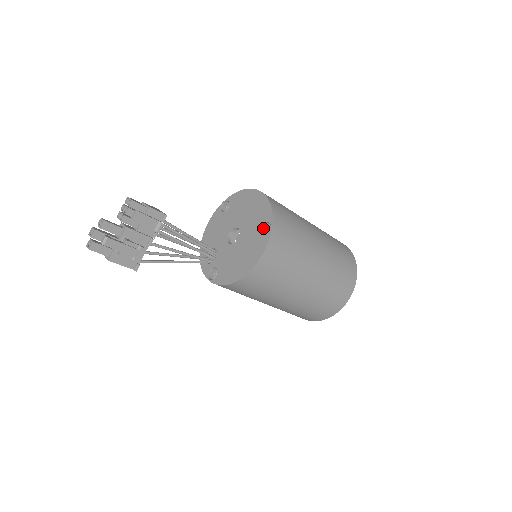
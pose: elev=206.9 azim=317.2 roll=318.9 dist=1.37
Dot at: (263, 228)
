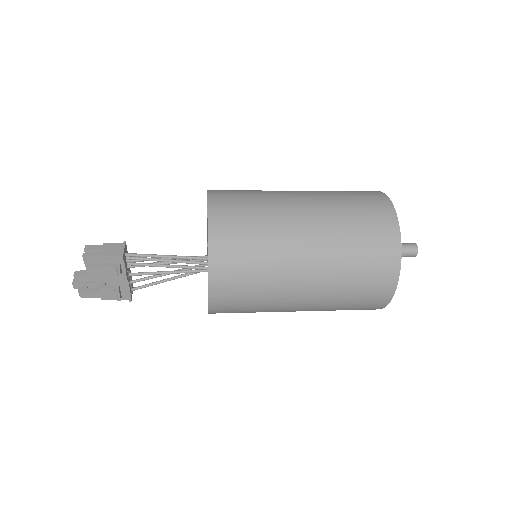
Dot at: occluded
